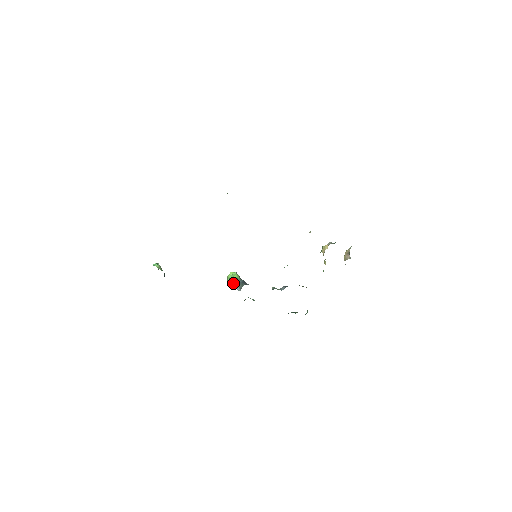
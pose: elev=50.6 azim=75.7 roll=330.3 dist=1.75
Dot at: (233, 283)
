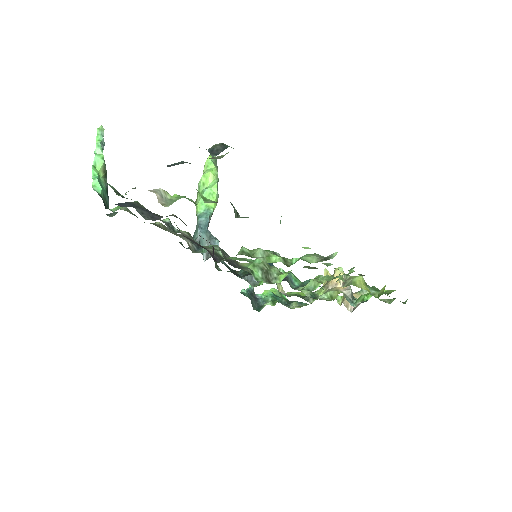
Dot at: (203, 241)
